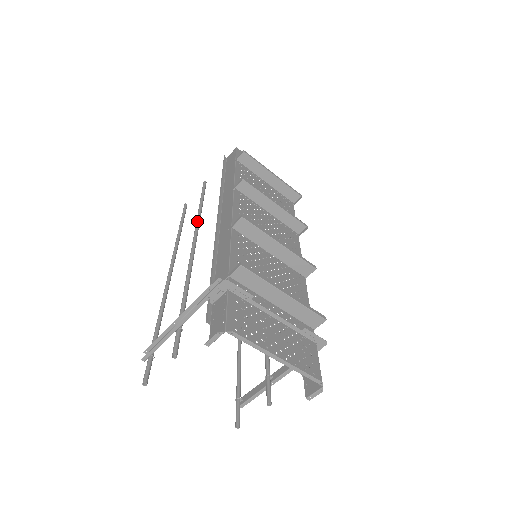
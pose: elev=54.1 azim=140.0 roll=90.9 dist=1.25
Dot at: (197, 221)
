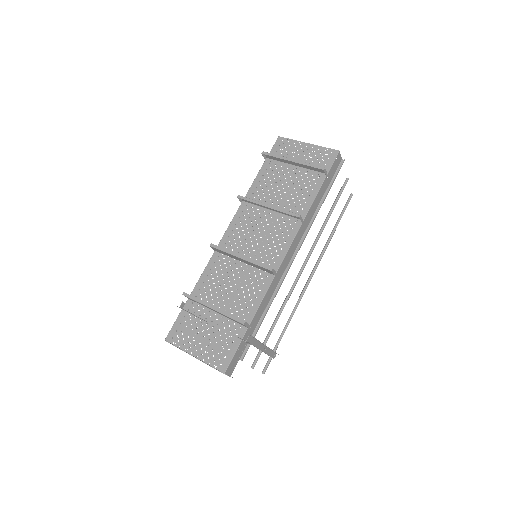
Dot at: occluded
